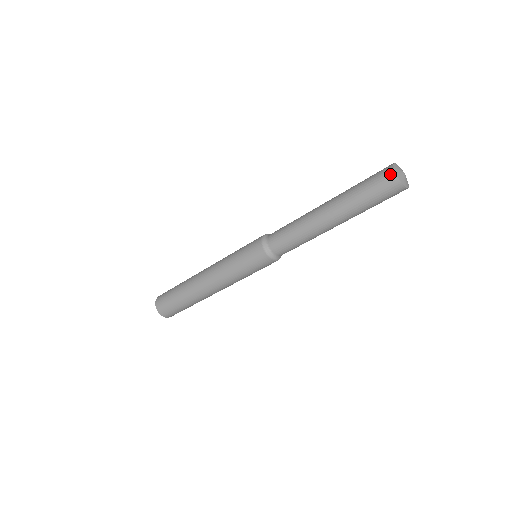
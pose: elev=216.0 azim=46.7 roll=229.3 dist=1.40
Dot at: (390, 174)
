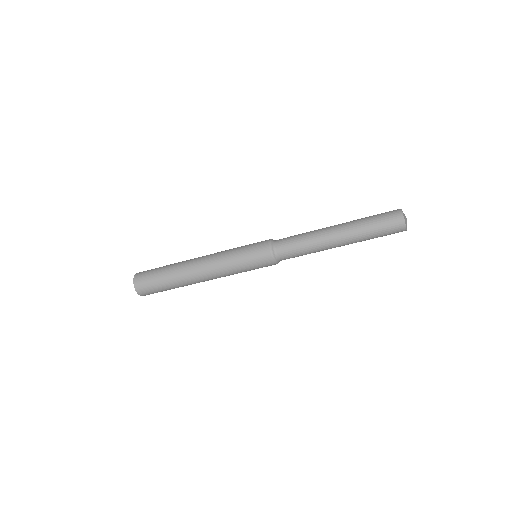
Dot at: (400, 220)
